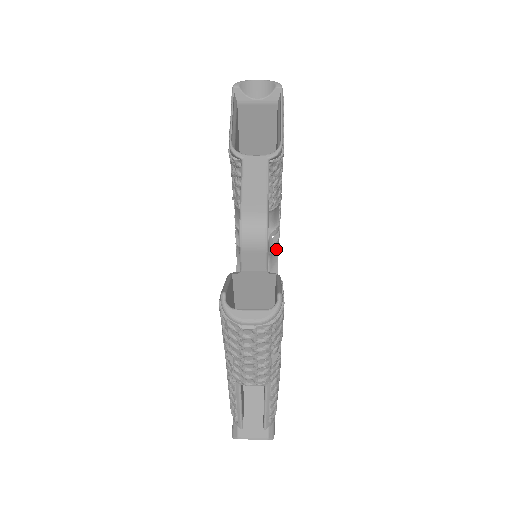
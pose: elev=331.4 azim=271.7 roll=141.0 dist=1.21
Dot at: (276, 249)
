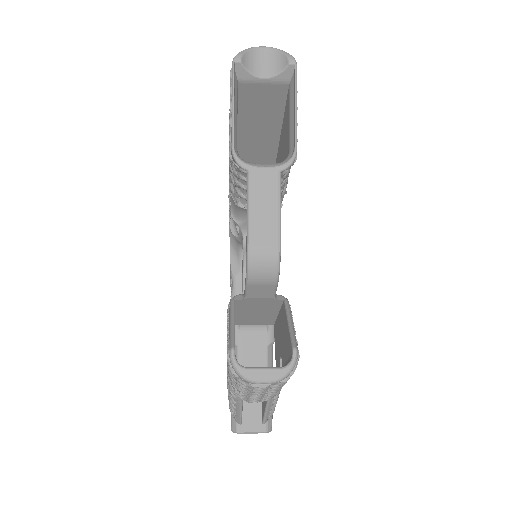
Dot at: occluded
